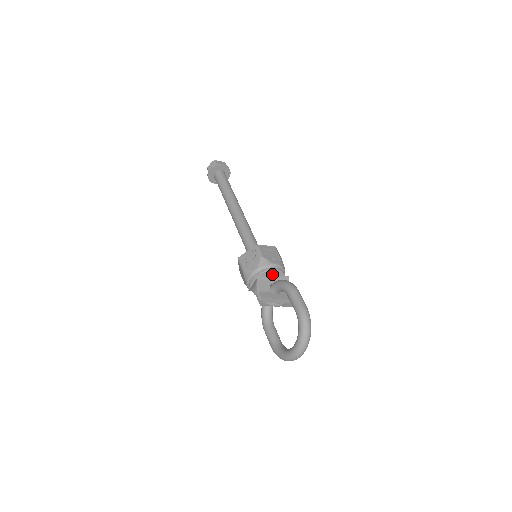
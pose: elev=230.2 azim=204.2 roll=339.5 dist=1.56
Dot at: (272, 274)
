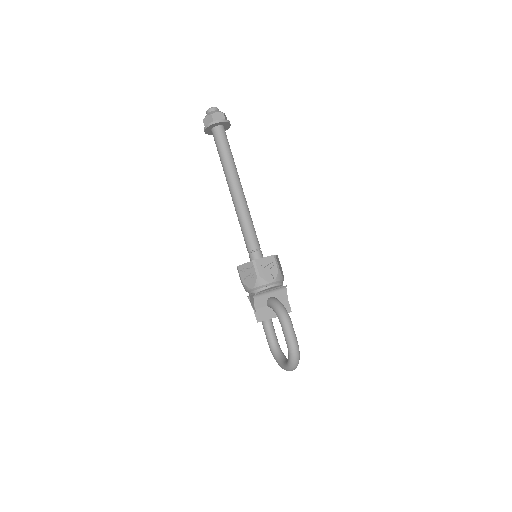
Dot at: (269, 289)
